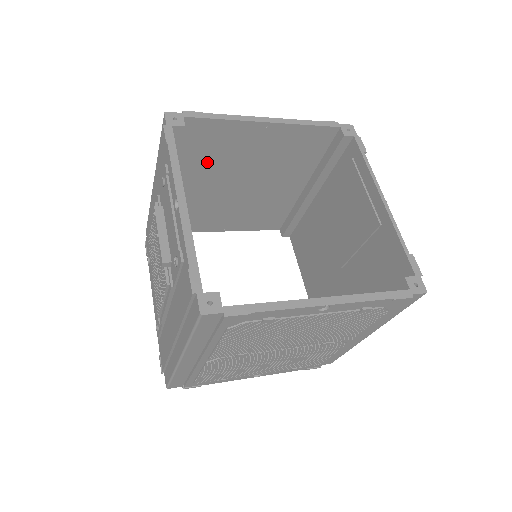
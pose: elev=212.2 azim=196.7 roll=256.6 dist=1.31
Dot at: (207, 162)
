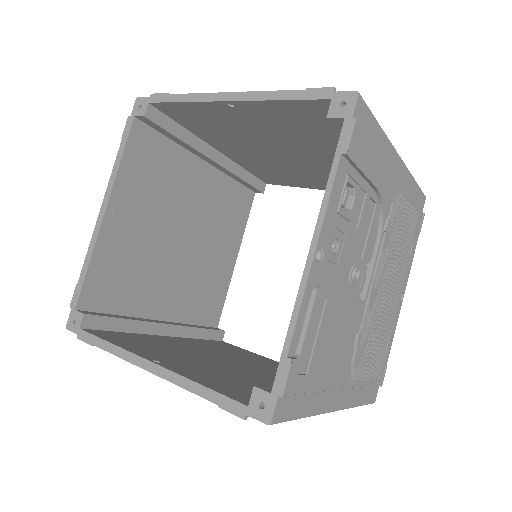
Dot at: (223, 135)
